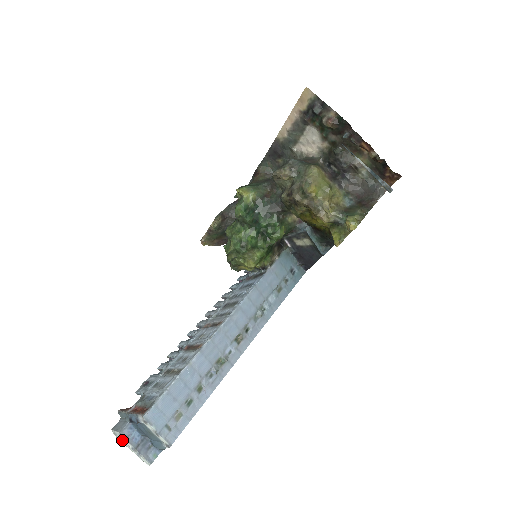
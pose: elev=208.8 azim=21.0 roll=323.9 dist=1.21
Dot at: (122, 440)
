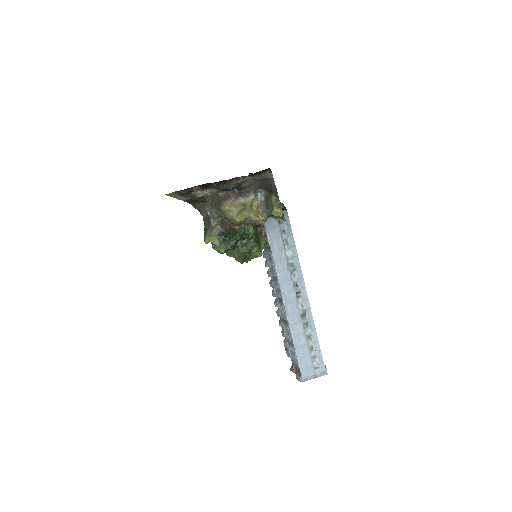
Dot at: occluded
